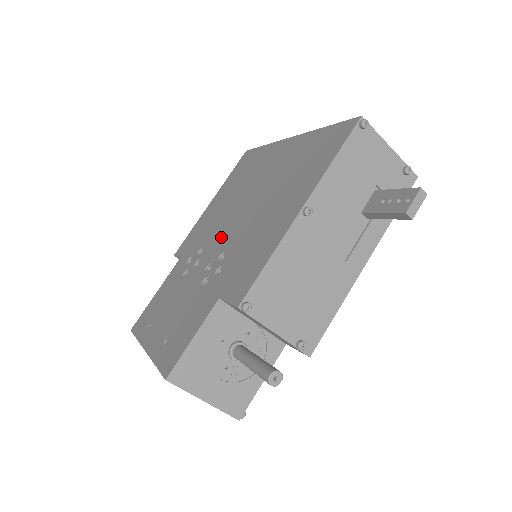
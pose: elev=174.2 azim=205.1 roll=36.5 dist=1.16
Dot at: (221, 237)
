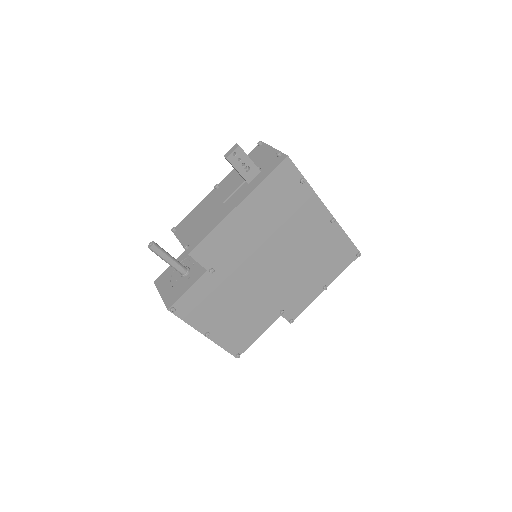
Dot at: occluded
